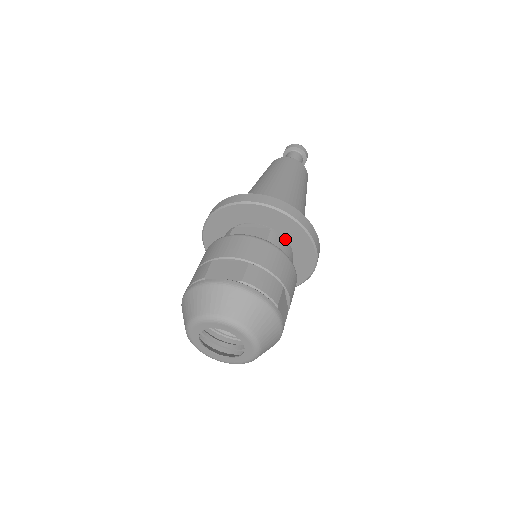
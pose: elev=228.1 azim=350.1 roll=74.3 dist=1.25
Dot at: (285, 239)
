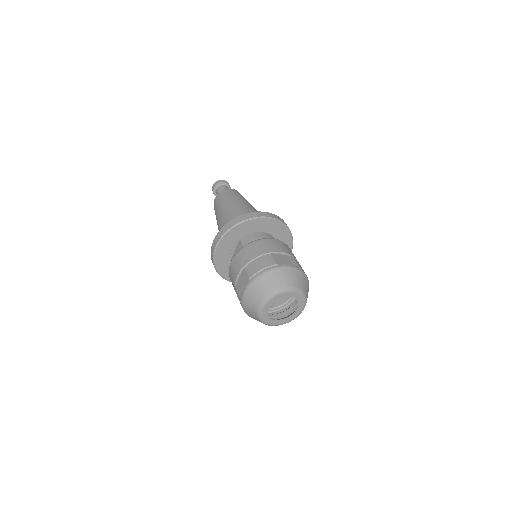
Dot at: (251, 234)
